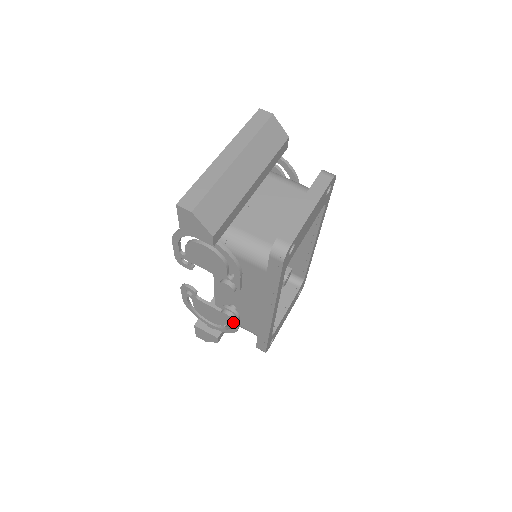
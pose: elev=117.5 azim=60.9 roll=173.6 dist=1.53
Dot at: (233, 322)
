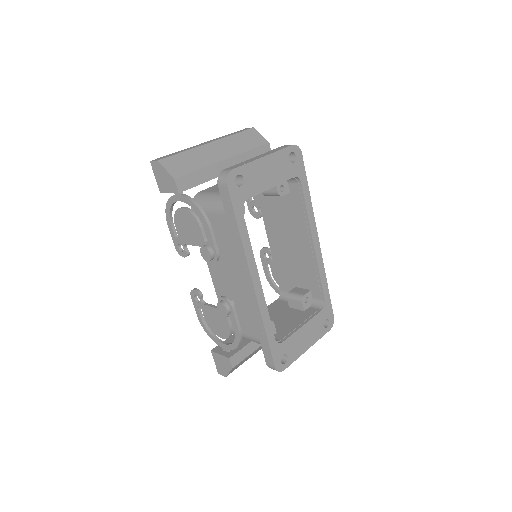
Dot at: (232, 320)
